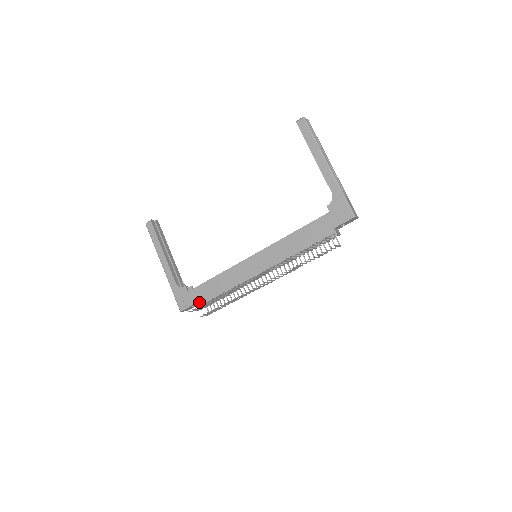
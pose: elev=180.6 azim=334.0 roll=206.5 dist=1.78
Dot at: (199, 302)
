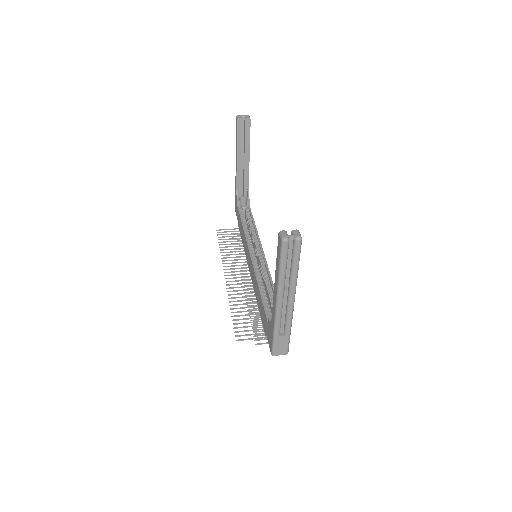
Dot at: (238, 223)
